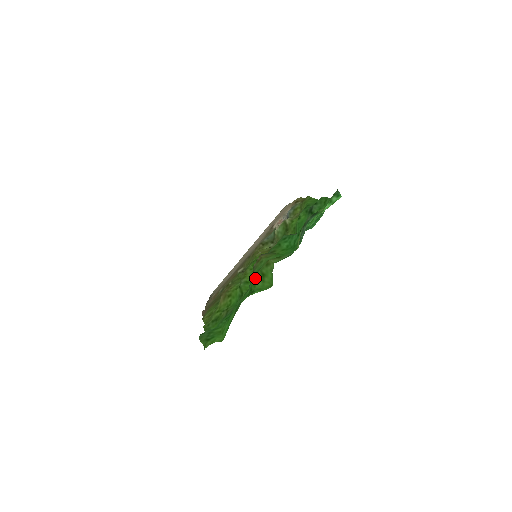
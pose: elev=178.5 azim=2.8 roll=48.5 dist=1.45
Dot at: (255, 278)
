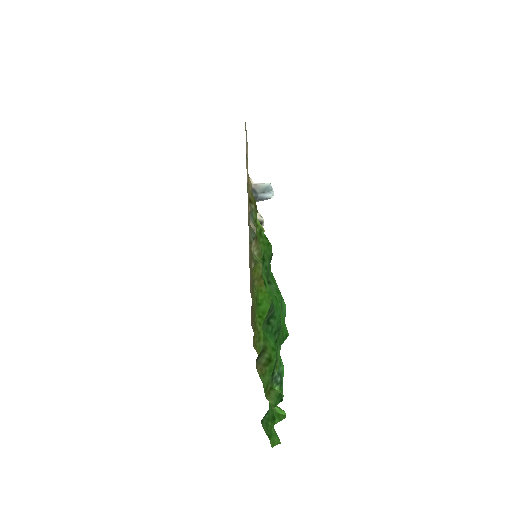
Dot at: occluded
